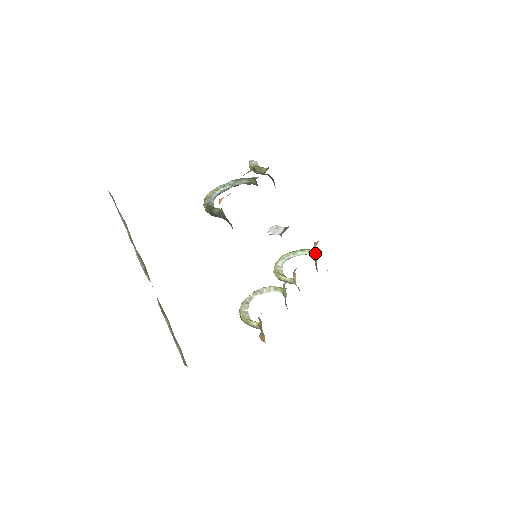
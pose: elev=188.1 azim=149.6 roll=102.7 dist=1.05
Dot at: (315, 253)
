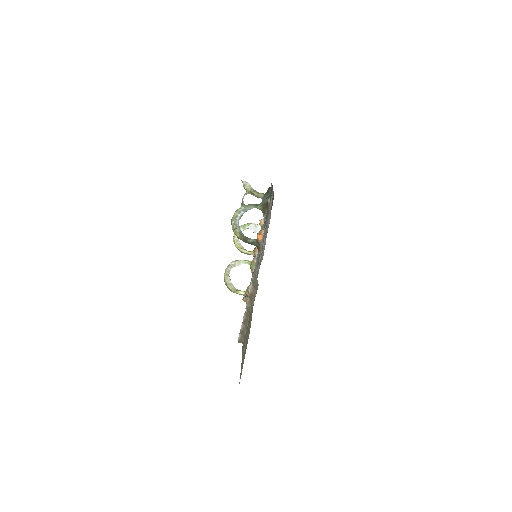
Dot at: occluded
